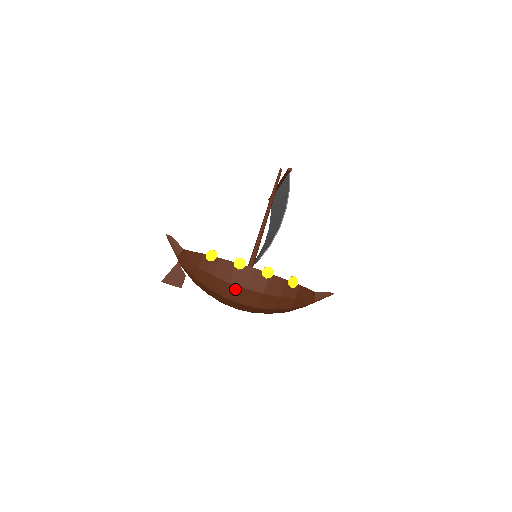
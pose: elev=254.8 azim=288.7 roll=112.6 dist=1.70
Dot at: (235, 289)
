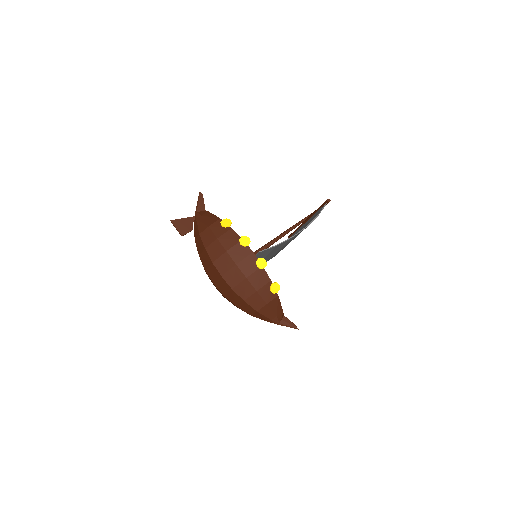
Dot at: (227, 259)
